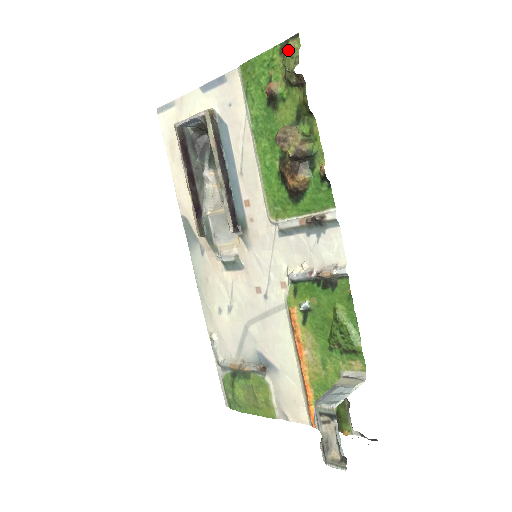
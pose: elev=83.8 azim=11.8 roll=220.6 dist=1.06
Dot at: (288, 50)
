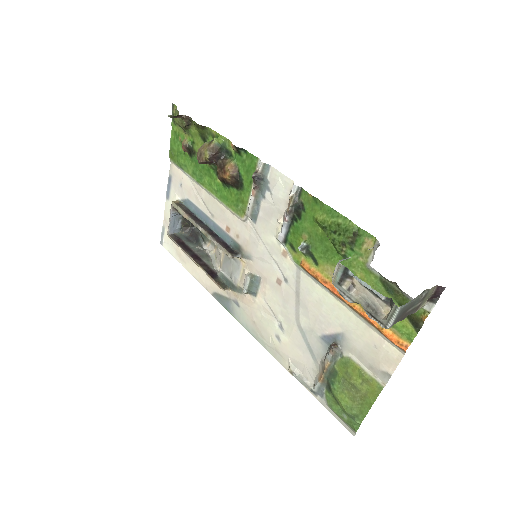
Dot at: occluded
